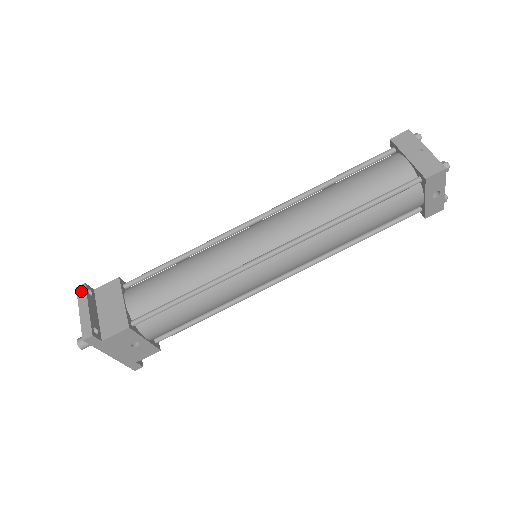
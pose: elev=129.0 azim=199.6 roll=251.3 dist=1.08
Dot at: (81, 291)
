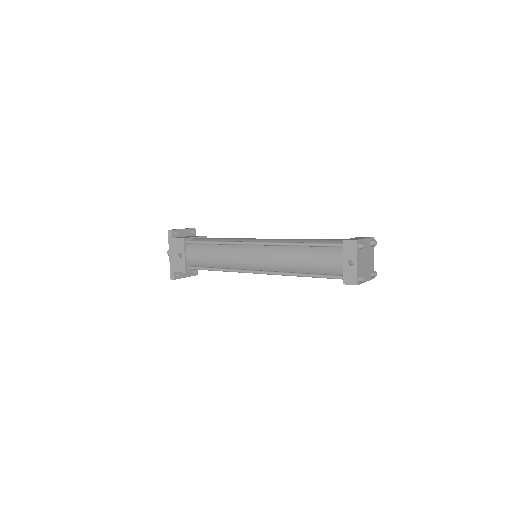
Dot at: (191, 228)
